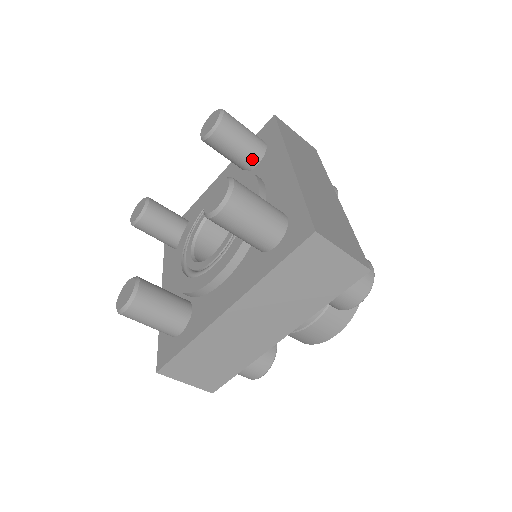
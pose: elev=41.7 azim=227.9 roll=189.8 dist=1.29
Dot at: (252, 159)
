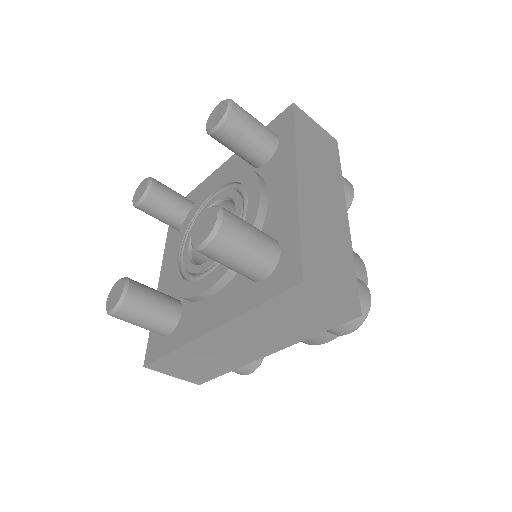
Dot at: (260, 157)
